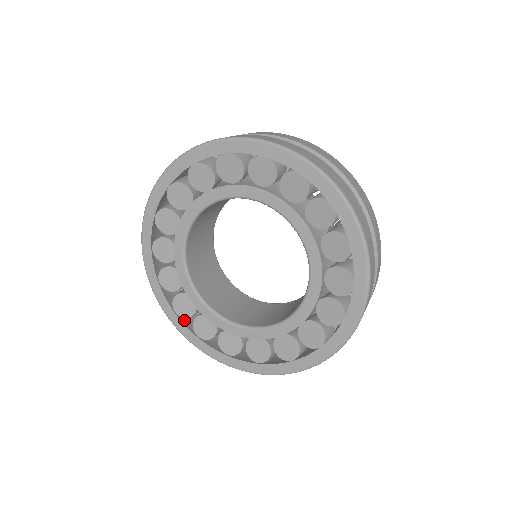
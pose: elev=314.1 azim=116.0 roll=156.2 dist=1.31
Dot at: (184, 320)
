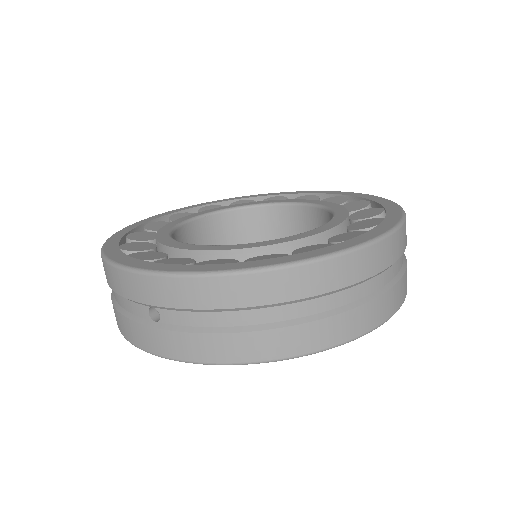
Dot at: occluded
